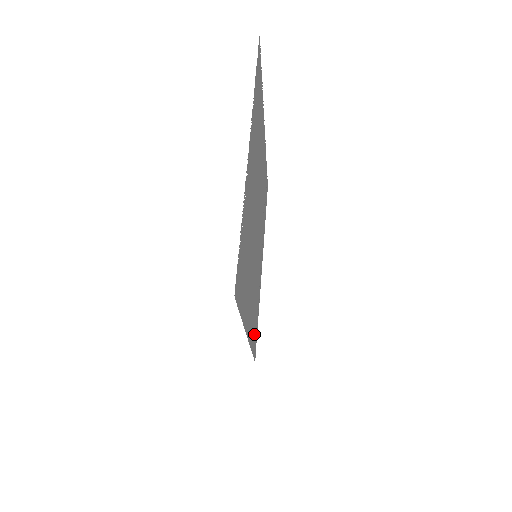
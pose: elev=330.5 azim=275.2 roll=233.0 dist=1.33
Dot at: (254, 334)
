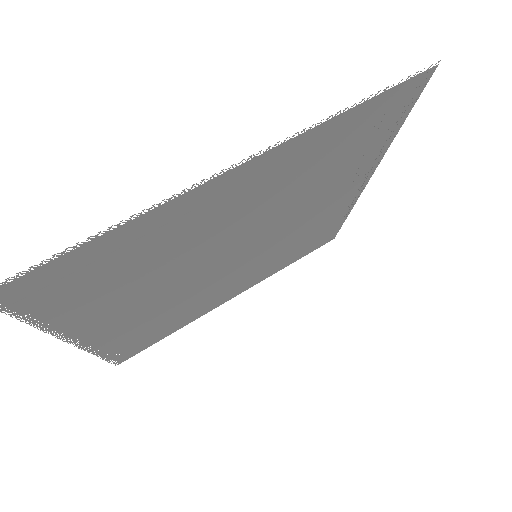
Dot at: occluded
